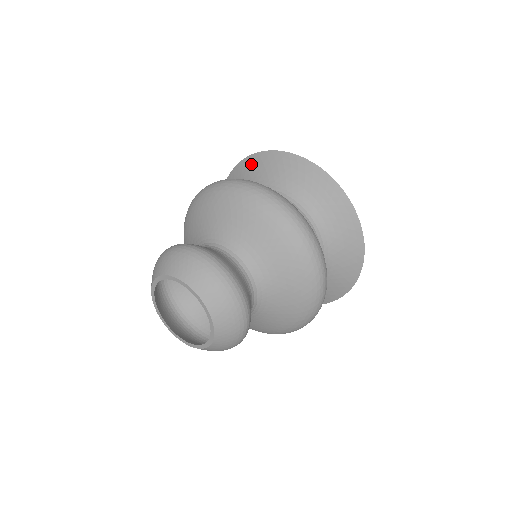
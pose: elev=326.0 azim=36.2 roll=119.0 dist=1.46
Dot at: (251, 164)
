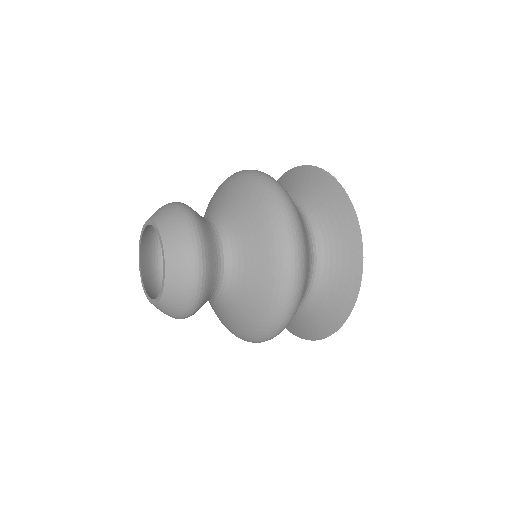
Dot at: occluded
